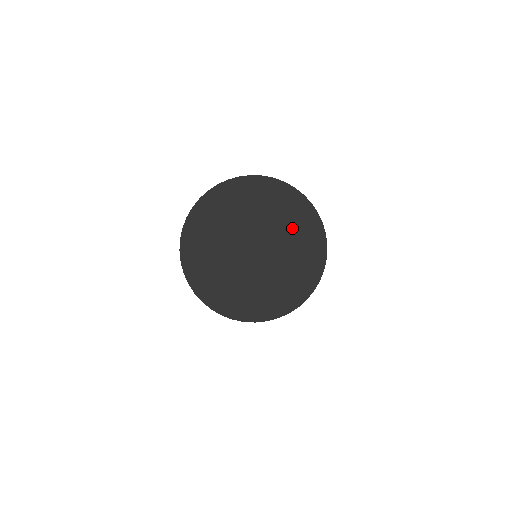
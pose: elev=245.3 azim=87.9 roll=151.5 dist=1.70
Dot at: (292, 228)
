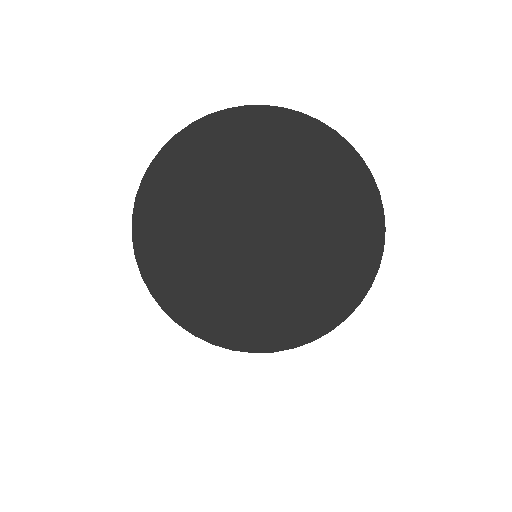
Dot at: (331, 206)
